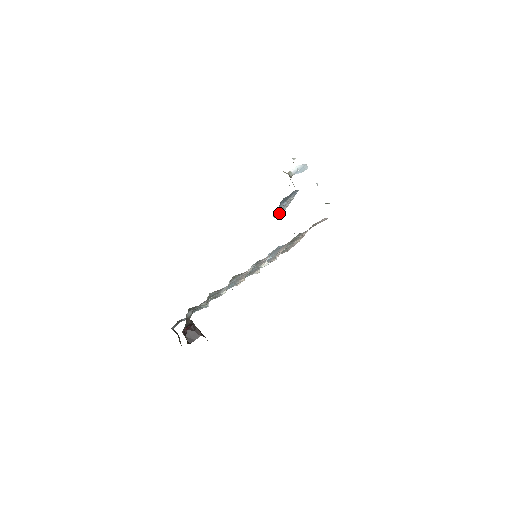
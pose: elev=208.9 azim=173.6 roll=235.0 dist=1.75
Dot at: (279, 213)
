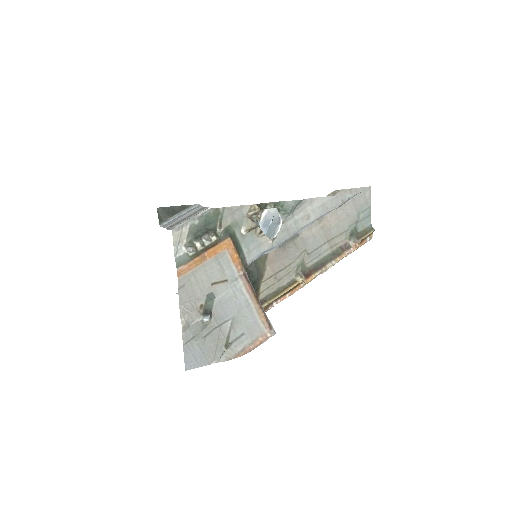
Dot at: occluded
